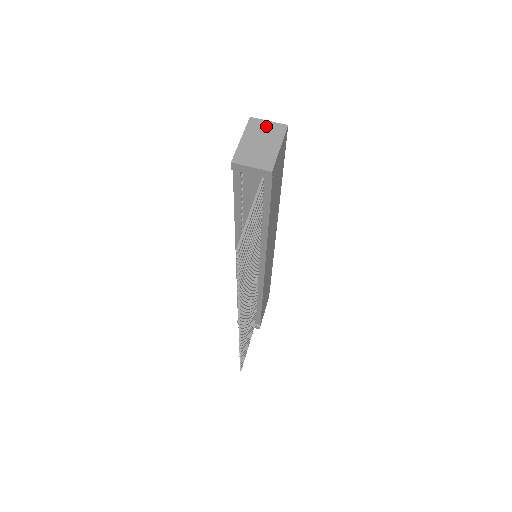
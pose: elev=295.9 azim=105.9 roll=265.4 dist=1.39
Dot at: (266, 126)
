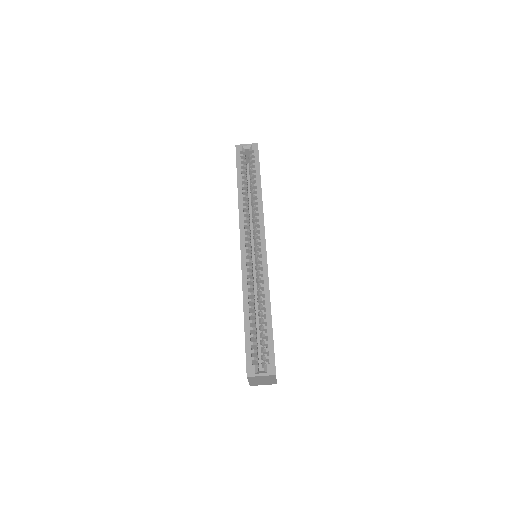
Dot at: (261, 377)
